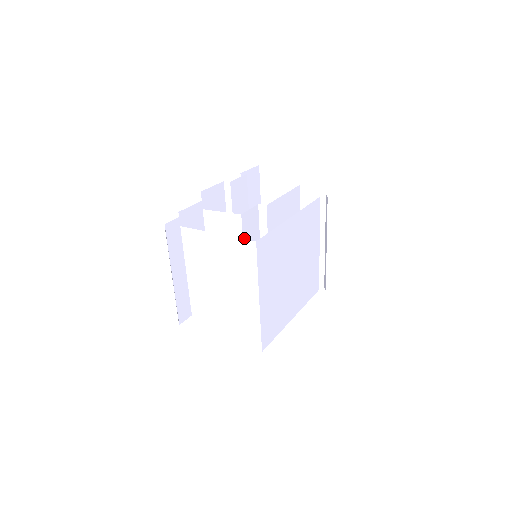
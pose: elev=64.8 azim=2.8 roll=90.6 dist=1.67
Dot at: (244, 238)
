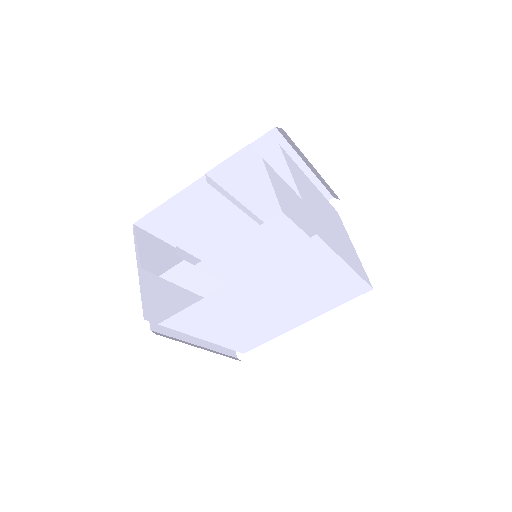
Dot at: (183, 284)
